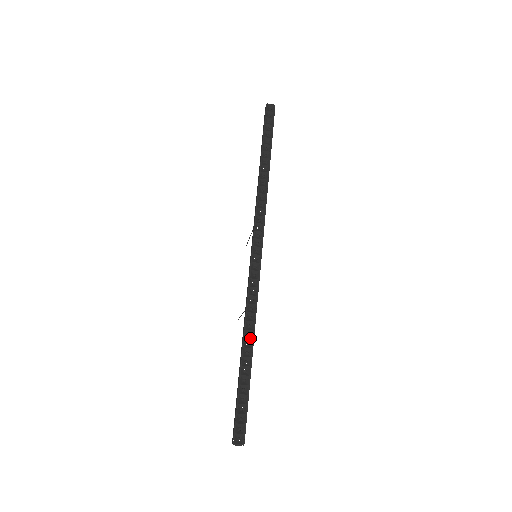
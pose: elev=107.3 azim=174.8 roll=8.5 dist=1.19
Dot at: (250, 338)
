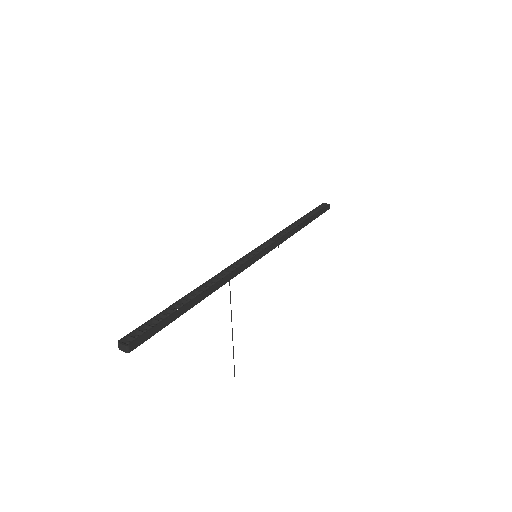
Dot at: (207, 287)
